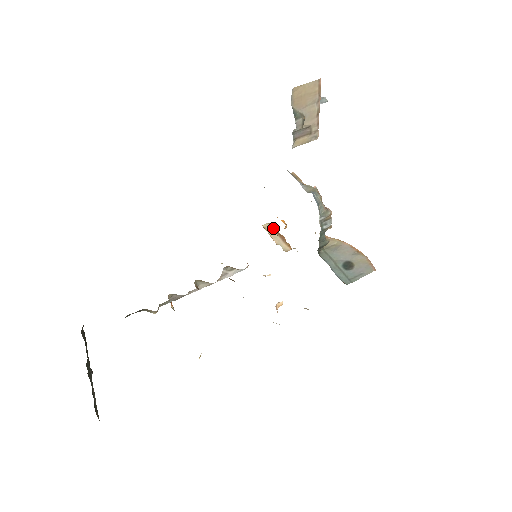
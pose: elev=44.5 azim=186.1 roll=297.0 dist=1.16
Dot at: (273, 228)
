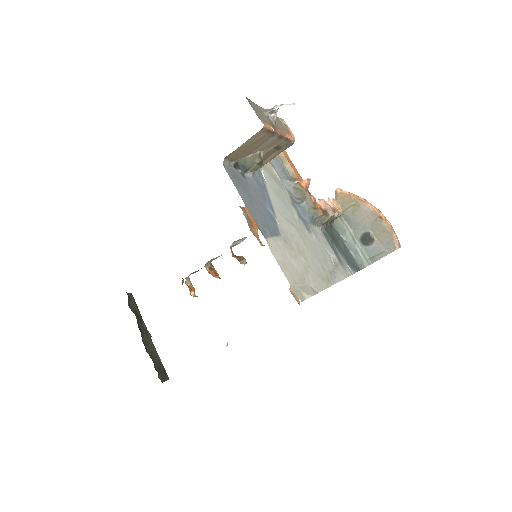
Dot at: occluded
